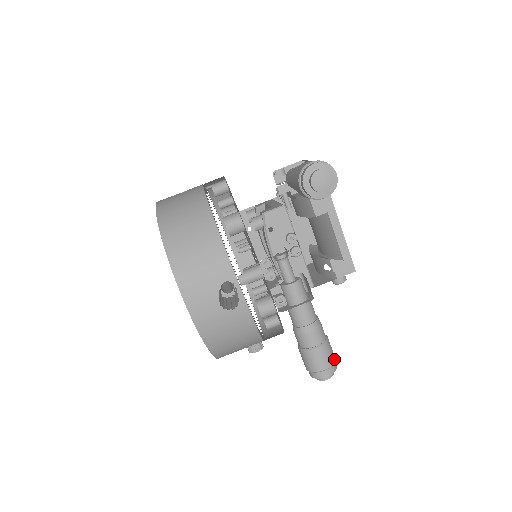
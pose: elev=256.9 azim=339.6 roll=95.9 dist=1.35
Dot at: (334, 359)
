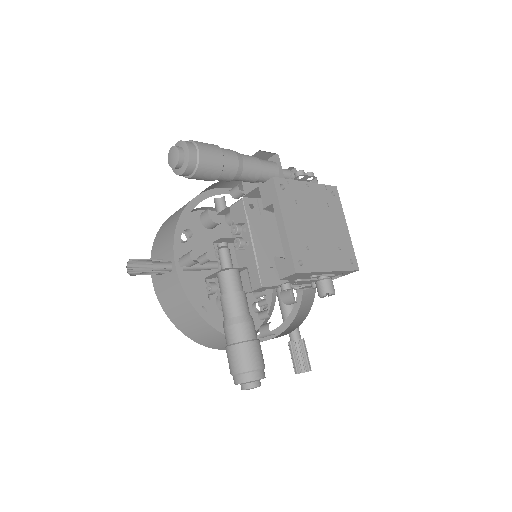
Dot at: (250, 367)
